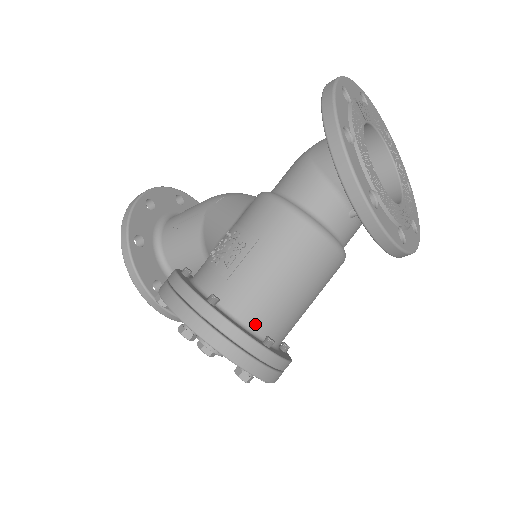
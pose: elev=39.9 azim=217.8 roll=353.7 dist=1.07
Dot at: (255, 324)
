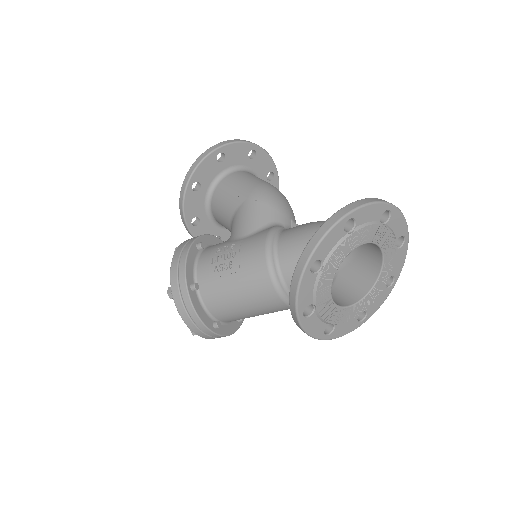
Dot at: (214, 312)
